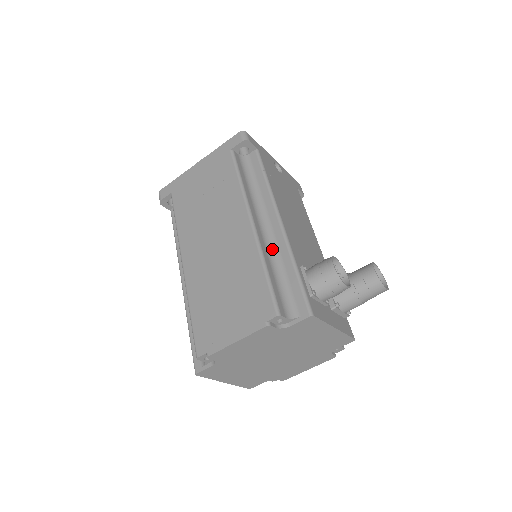
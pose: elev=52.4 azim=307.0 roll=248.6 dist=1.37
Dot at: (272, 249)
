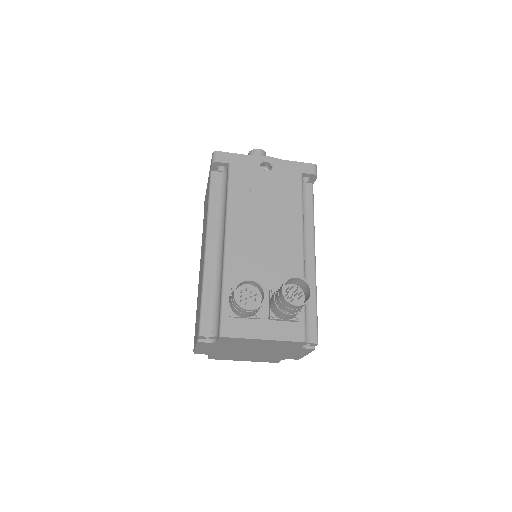
Dot at: (219, 270)
